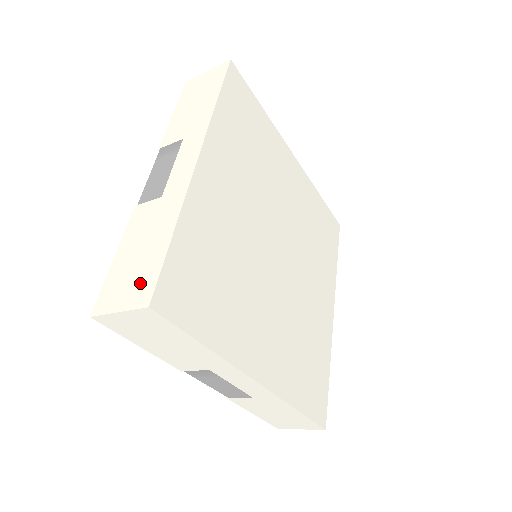
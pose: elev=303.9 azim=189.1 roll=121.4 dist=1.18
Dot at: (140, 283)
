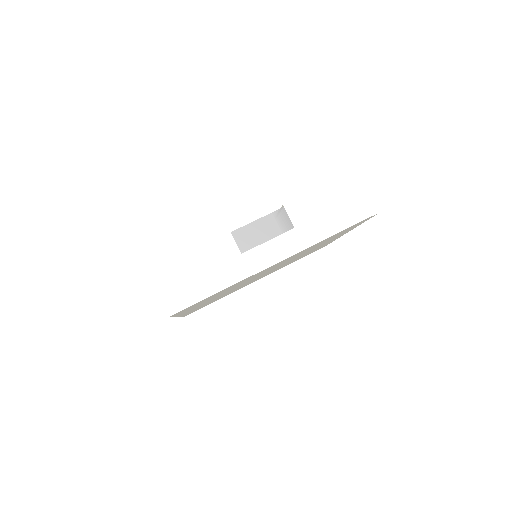
Dot at: (179, 295)
